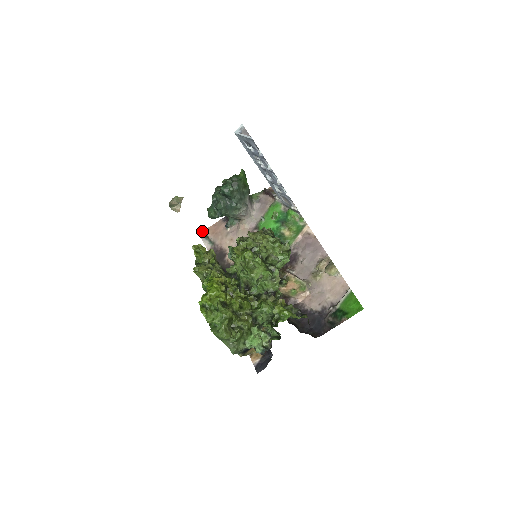
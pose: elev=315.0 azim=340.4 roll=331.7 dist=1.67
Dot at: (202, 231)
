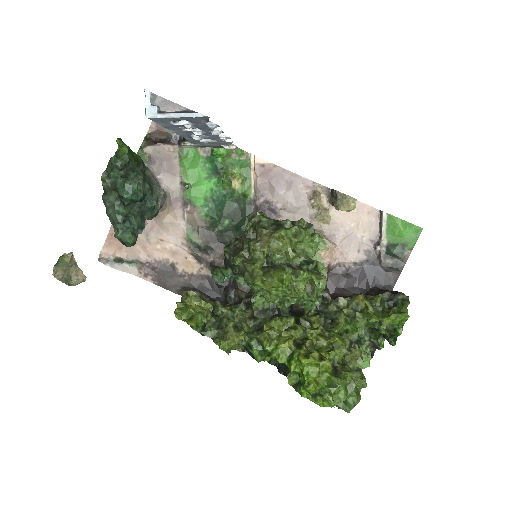
Dot at: (99, 256)
